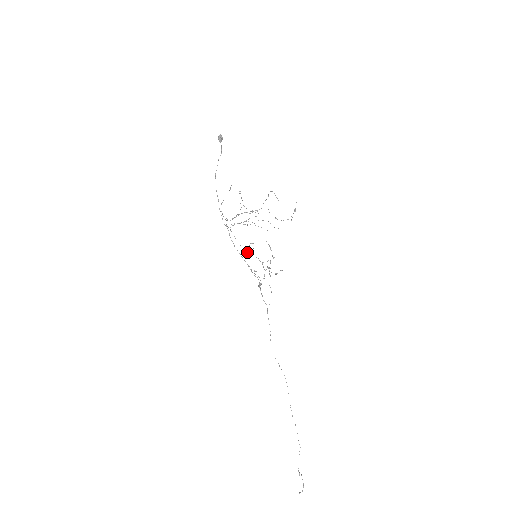
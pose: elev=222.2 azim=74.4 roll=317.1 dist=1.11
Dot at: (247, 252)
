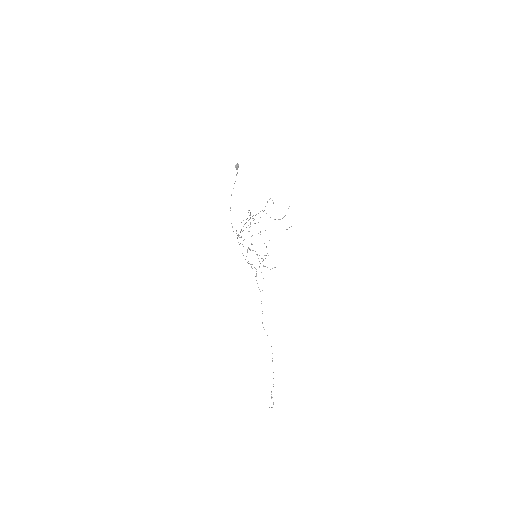
Dot at: occluded
